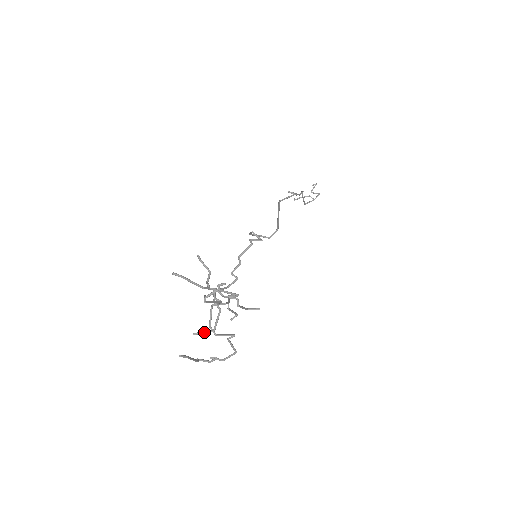
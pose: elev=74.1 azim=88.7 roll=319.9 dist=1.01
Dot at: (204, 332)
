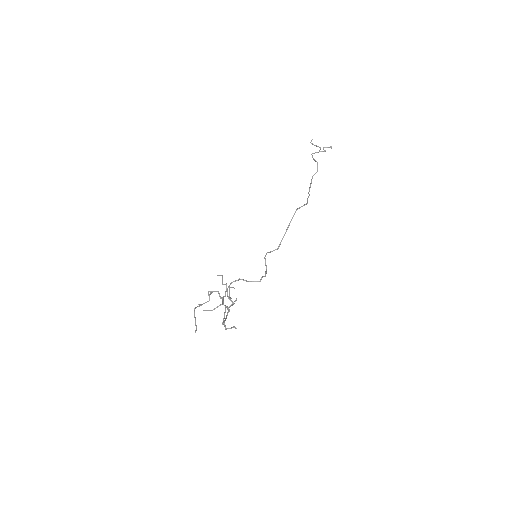
Dot at: occluded
